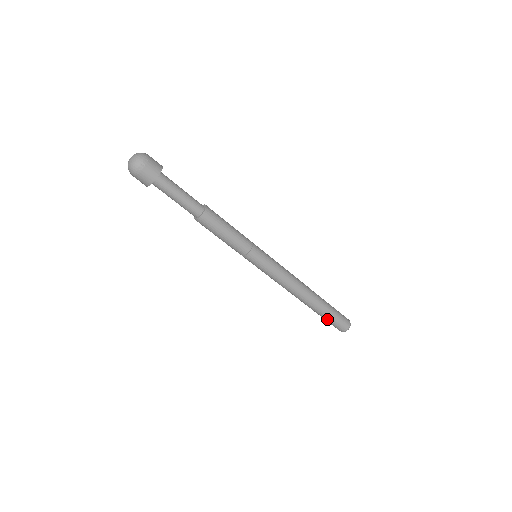
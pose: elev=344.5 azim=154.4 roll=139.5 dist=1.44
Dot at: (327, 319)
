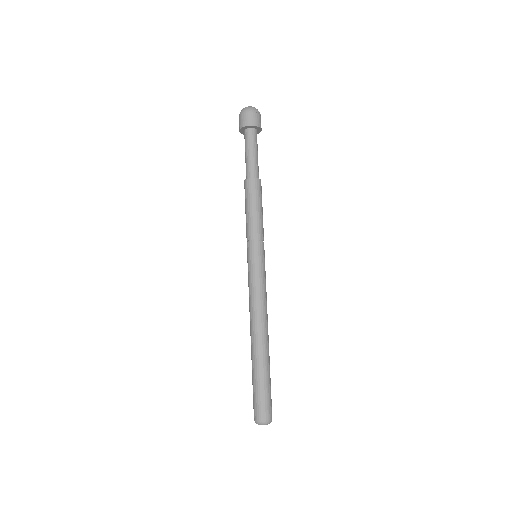
Dot at: (262, 385)
